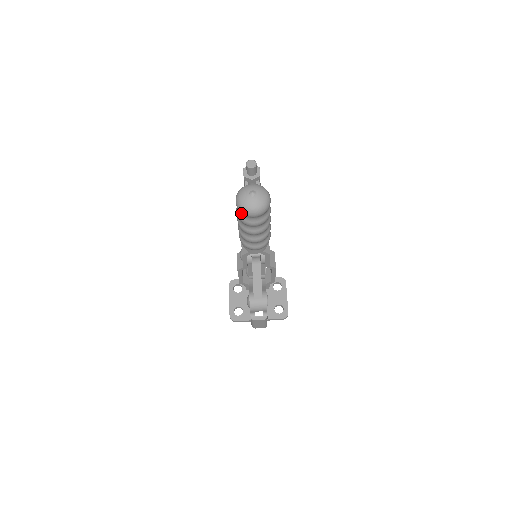
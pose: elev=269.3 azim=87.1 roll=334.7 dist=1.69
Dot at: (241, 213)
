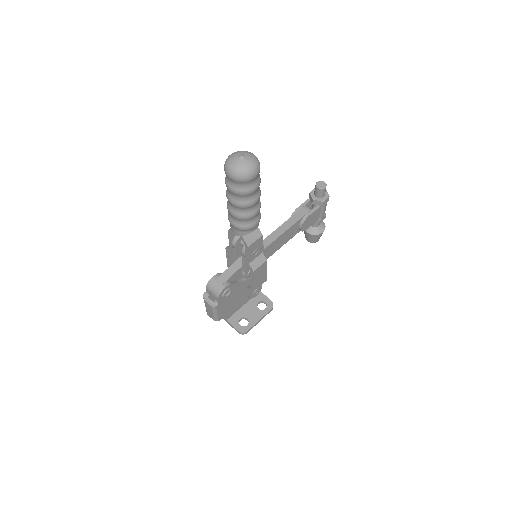
Dot at: occluded
